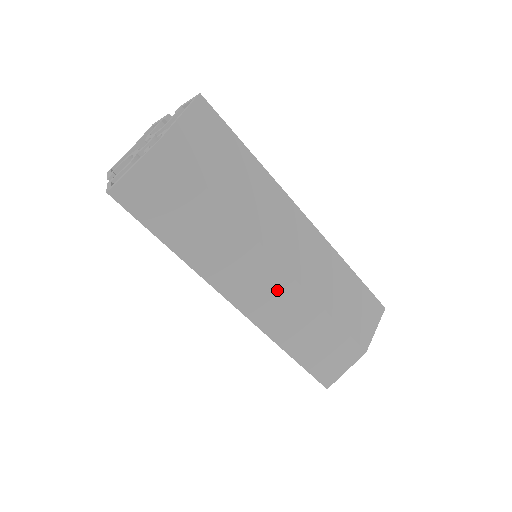
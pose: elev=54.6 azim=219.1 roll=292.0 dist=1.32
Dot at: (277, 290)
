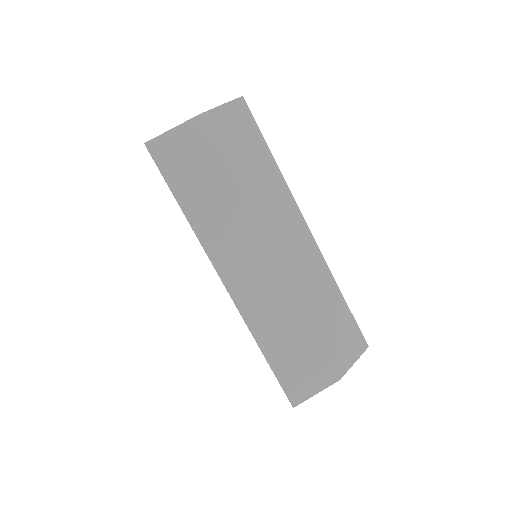
Dot at: (266, 281)
